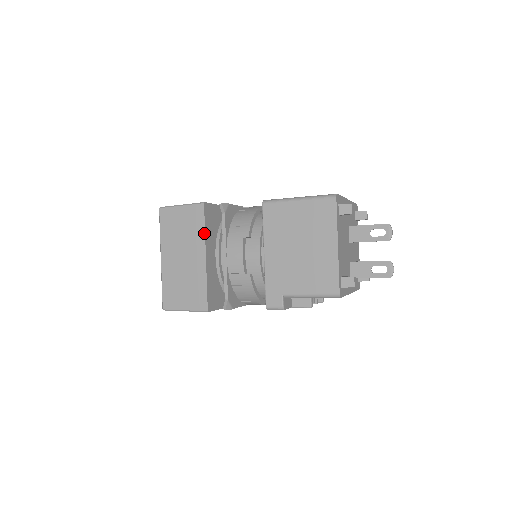
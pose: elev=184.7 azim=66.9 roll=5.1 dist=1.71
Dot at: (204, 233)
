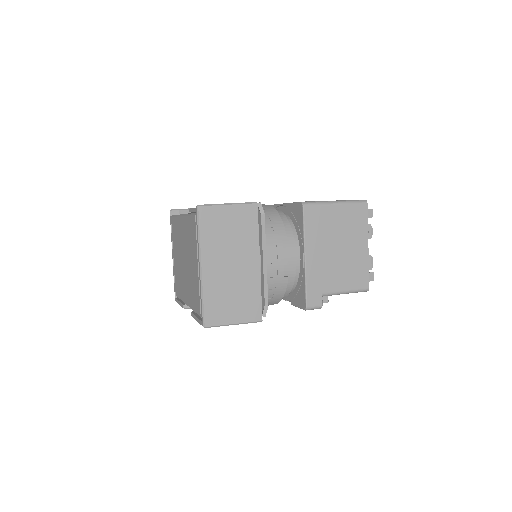
Dot at: (258, 236)
